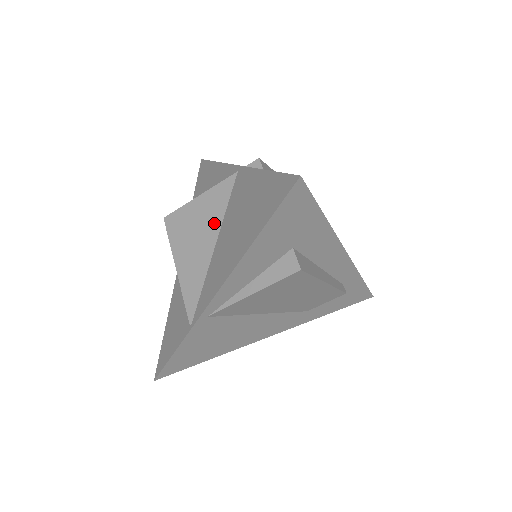
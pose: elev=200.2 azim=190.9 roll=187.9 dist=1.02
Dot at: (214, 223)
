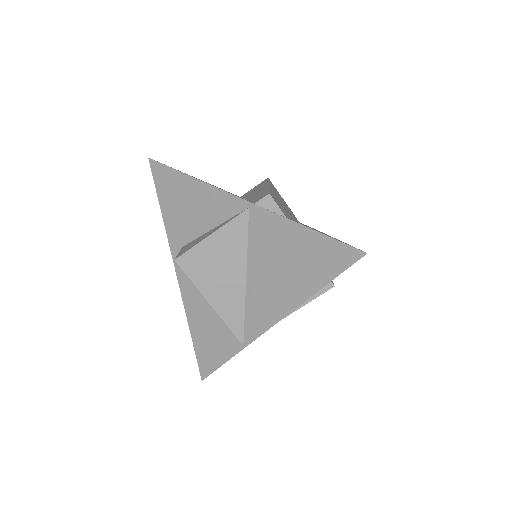
Dot at: (238, 259)
